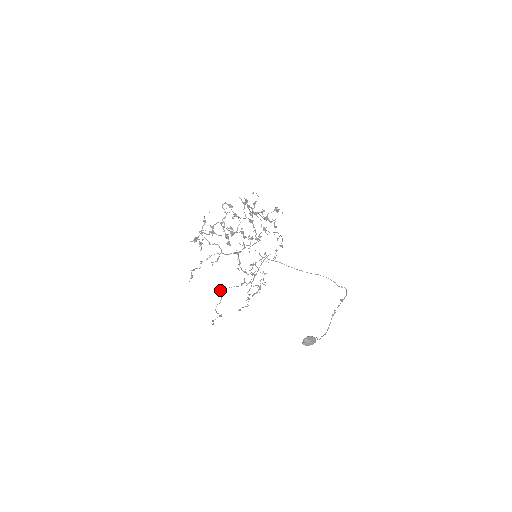
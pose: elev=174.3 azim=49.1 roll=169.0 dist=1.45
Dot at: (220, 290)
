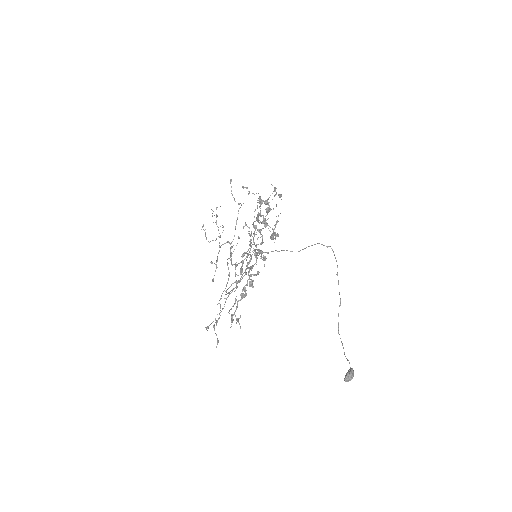
Dot at: (218, 303)
